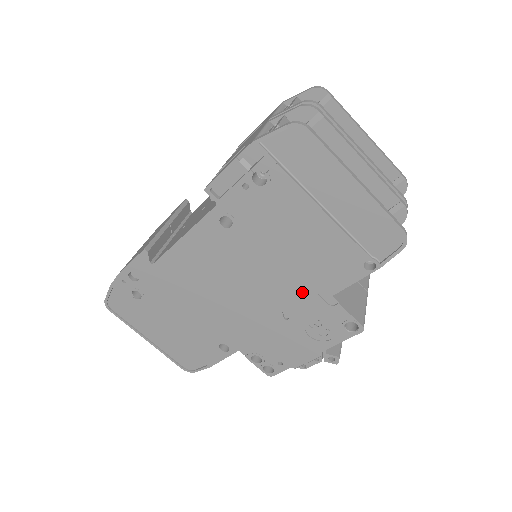
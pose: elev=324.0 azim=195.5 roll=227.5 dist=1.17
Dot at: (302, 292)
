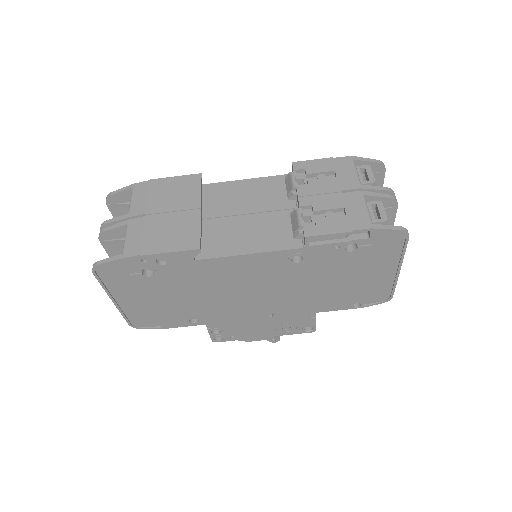
Dot at: (300, 307)
